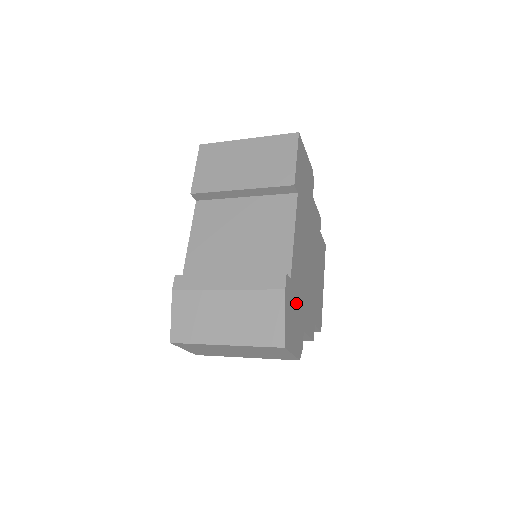
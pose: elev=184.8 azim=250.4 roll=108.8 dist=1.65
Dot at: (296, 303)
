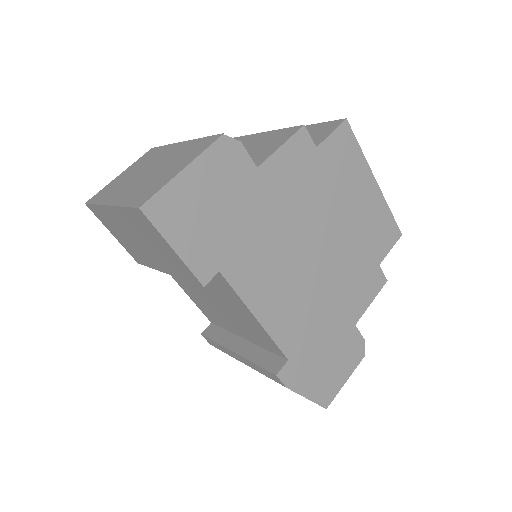
Dot at: (319, 345)
